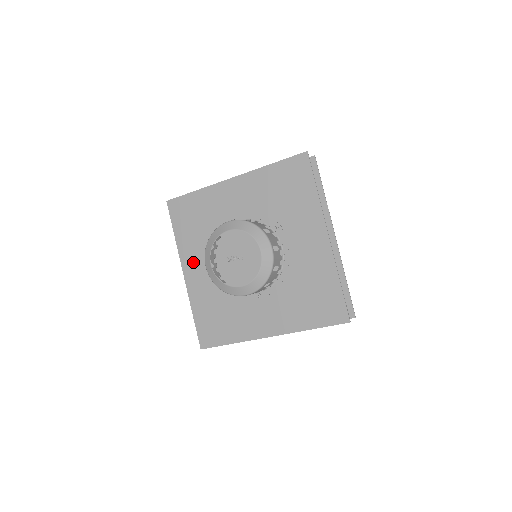
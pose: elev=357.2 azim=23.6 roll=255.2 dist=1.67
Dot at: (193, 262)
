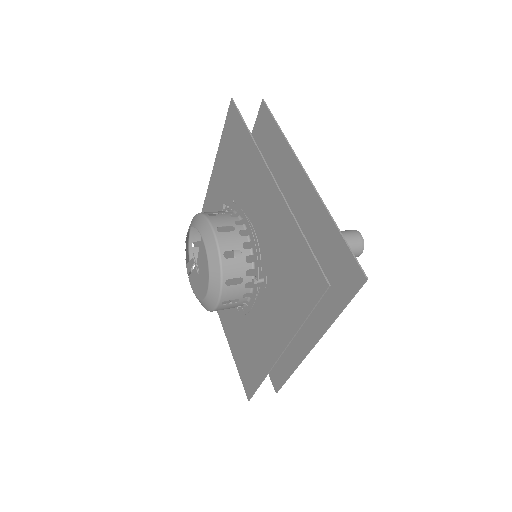
Dot at: (217, 186)
